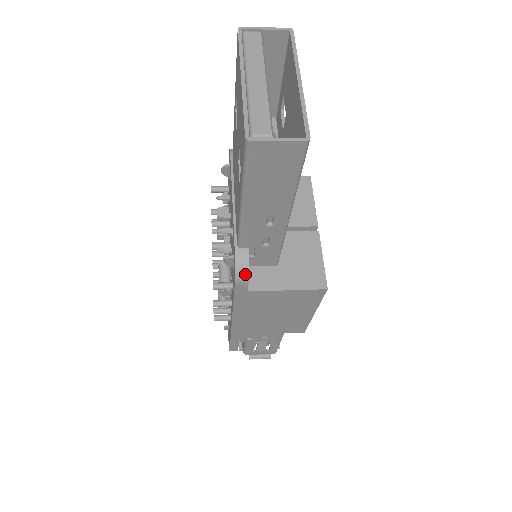
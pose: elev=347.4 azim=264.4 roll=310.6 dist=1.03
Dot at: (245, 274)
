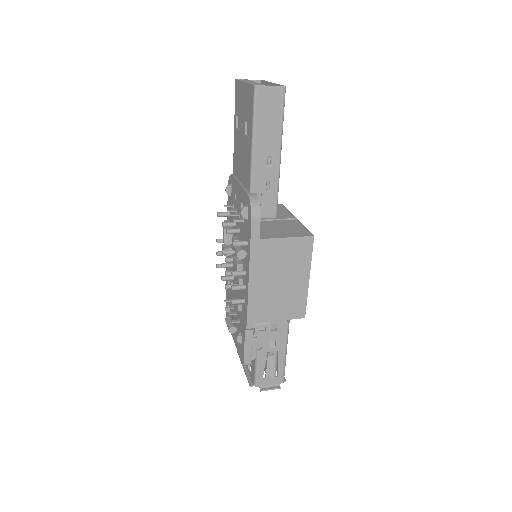
Dot at: (258, 209)
